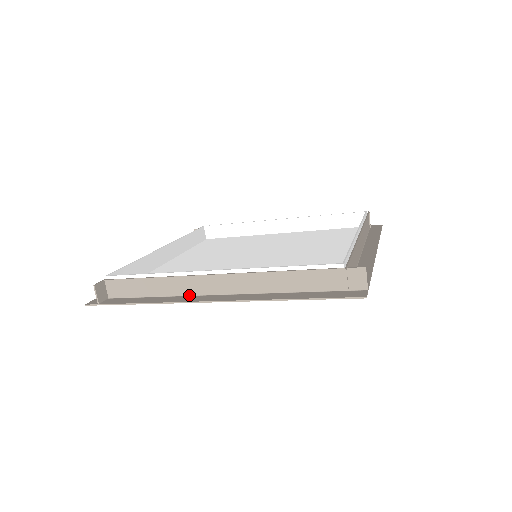
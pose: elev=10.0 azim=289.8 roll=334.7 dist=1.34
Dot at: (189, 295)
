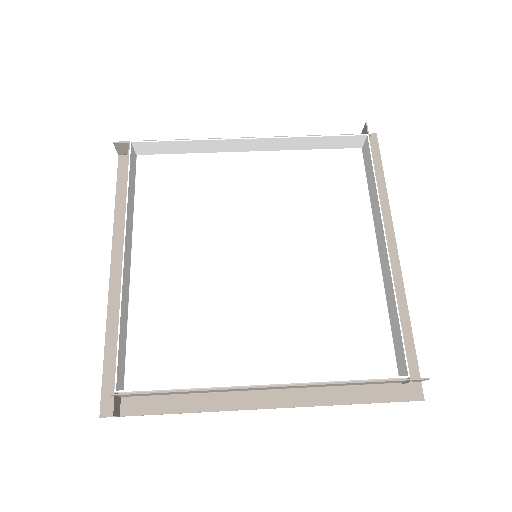
Dot at: (230, 391)
